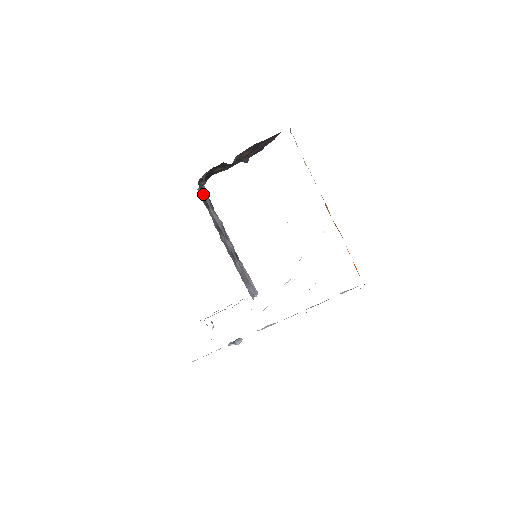
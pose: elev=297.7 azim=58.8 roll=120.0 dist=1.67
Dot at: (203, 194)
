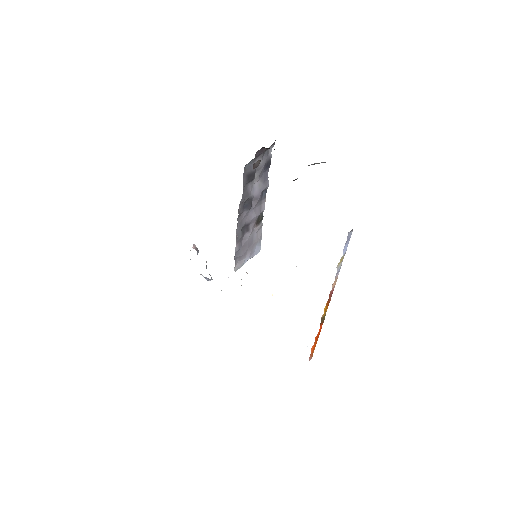
Dot at: occluded
